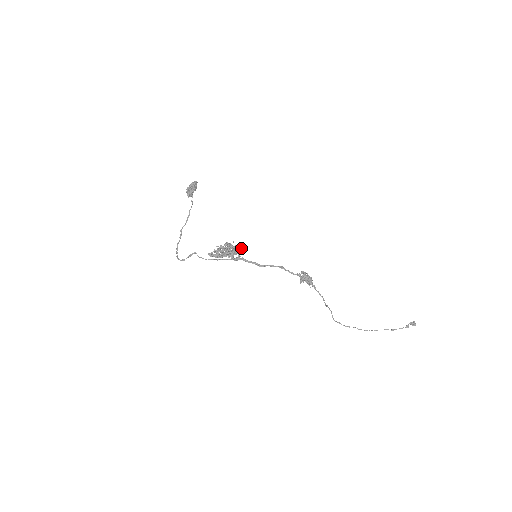
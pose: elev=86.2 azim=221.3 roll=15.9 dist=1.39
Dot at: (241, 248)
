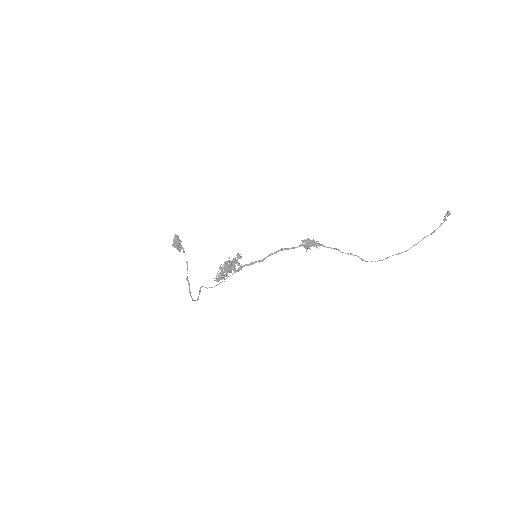
Dot at: (237, 258)
